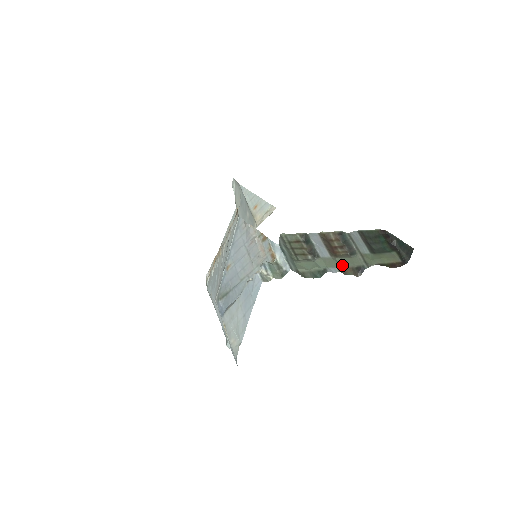
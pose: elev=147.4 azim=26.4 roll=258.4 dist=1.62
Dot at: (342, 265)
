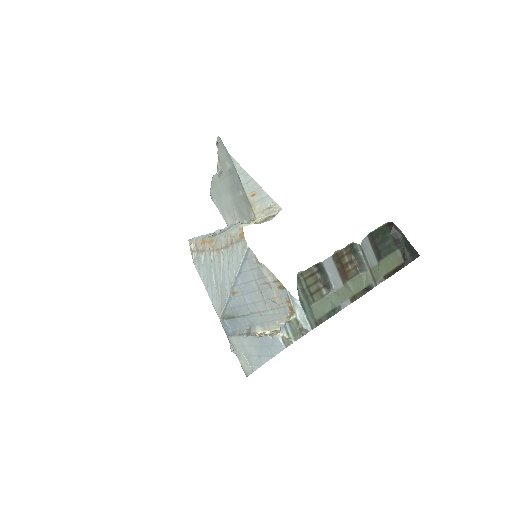
Dot at: (353, 292)
